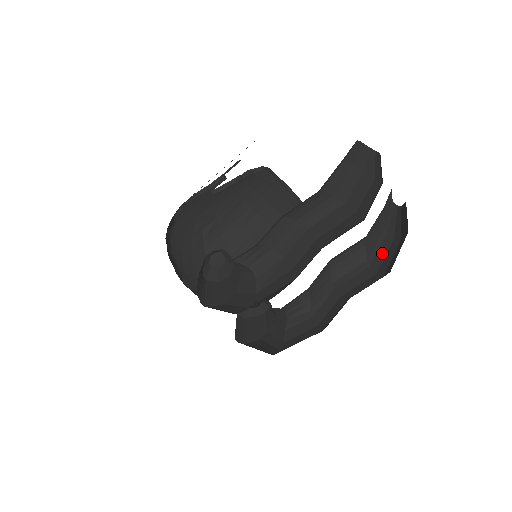
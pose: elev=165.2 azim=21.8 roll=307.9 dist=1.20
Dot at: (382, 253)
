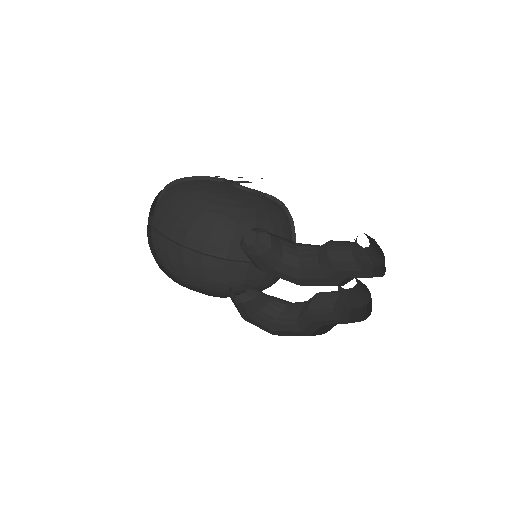
Dot at: (340, 309)
